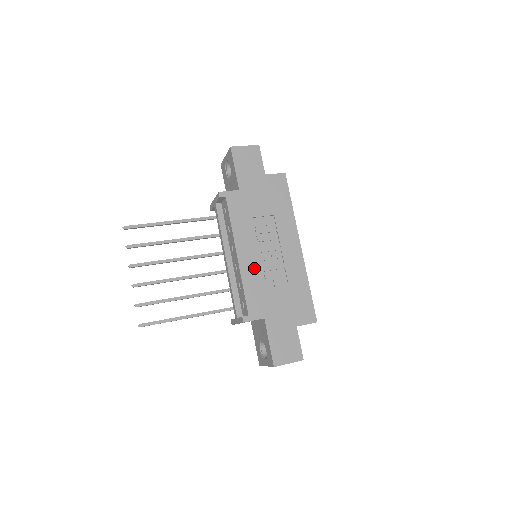
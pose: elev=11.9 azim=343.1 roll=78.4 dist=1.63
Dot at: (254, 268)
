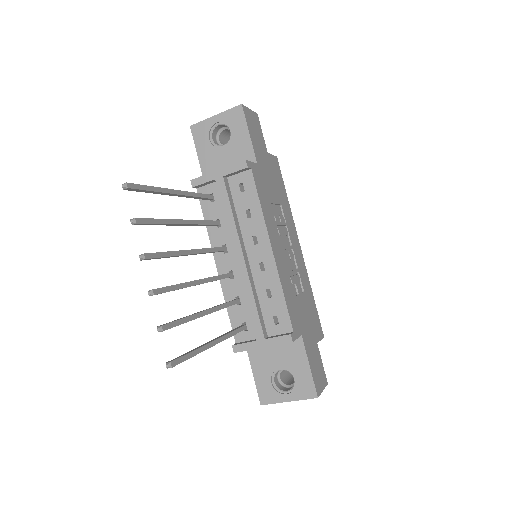
Dot at: (284, 269)
